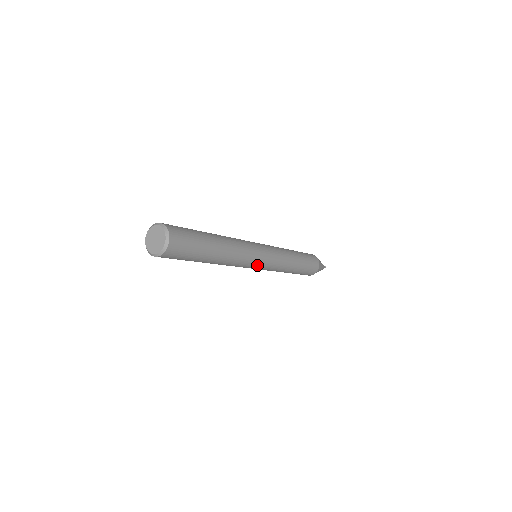
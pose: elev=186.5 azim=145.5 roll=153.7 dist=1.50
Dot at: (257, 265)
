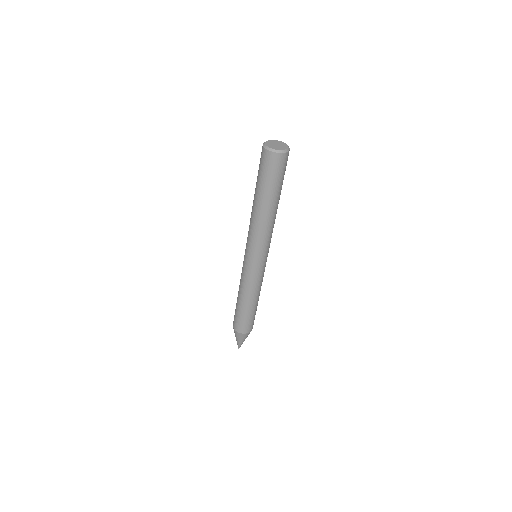
Dot at: (268, 252)
